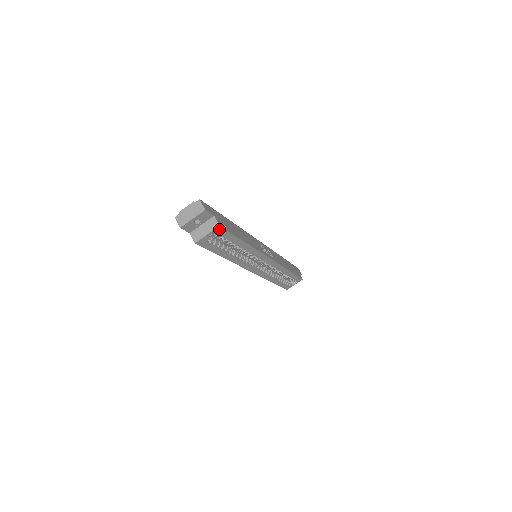
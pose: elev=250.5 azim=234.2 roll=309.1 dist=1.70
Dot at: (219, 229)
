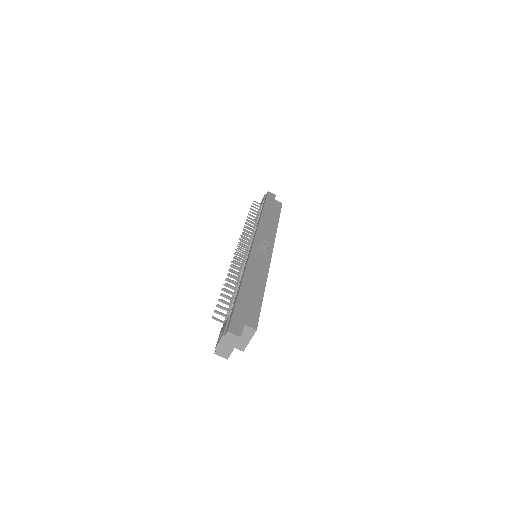
Dot at: (255, 329)
